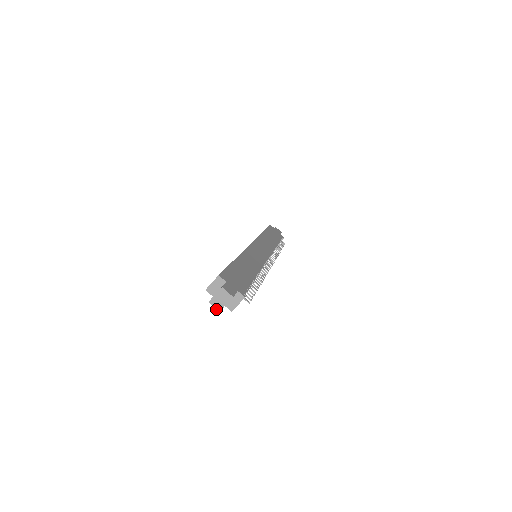
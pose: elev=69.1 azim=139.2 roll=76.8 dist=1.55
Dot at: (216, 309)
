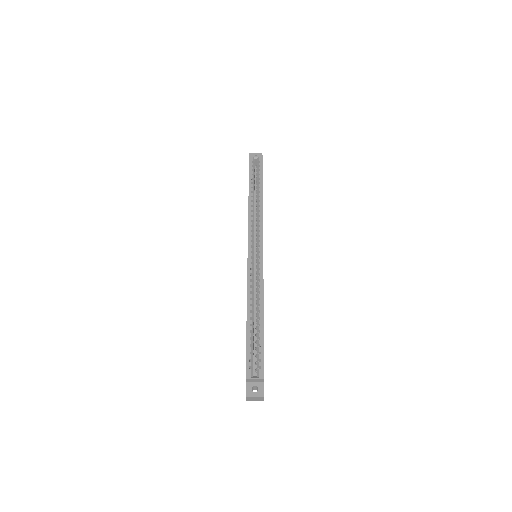
Dot at: (246, 400)
